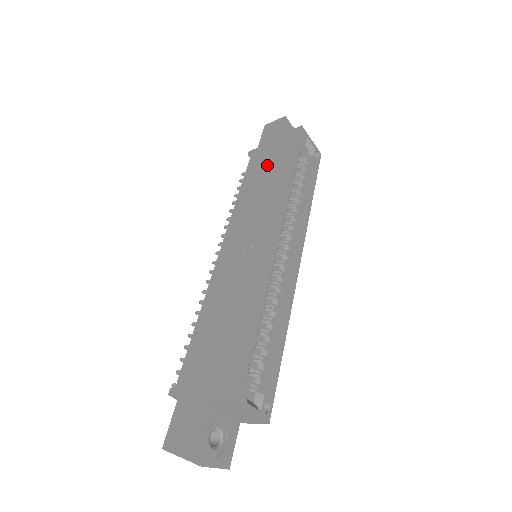
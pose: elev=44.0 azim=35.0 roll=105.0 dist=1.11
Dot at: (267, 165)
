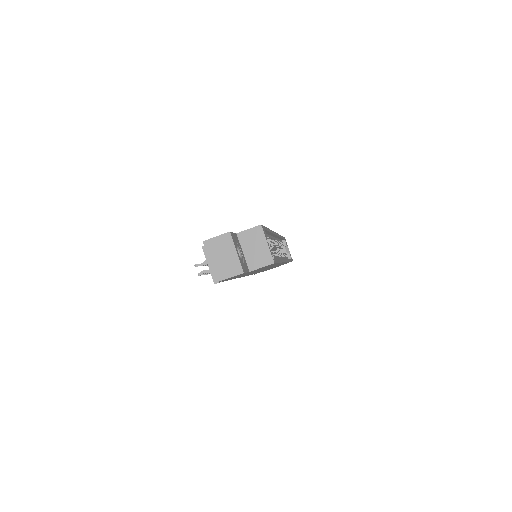
Dot at: occluded
